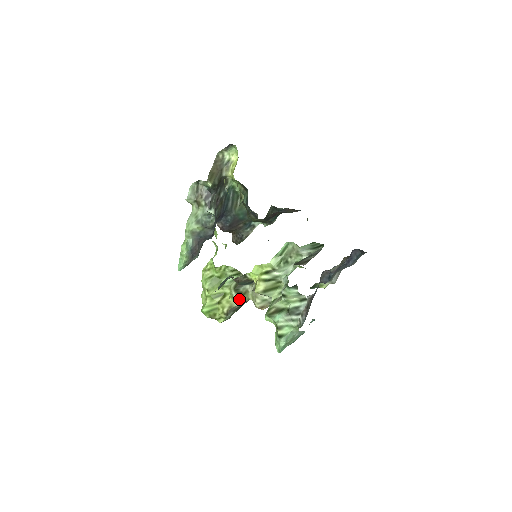
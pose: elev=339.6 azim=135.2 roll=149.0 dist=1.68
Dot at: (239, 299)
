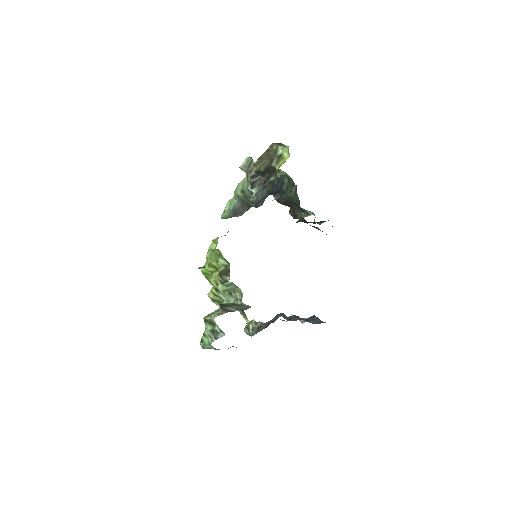
Dot at: (222, 282)
